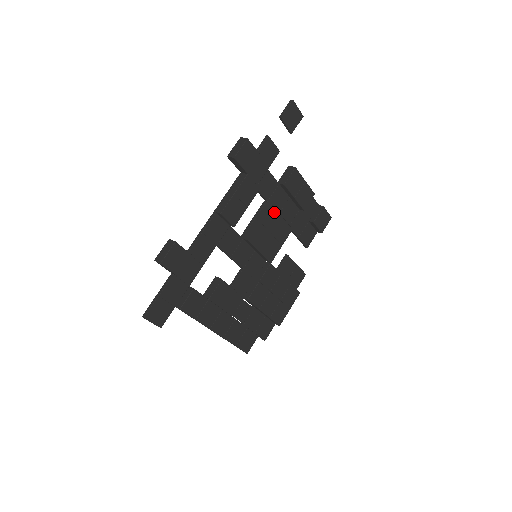
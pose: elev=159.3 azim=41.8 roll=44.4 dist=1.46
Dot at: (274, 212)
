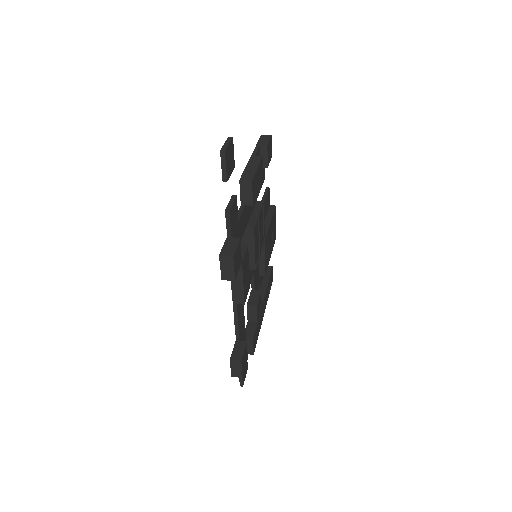
Dot at: (255, 227)
